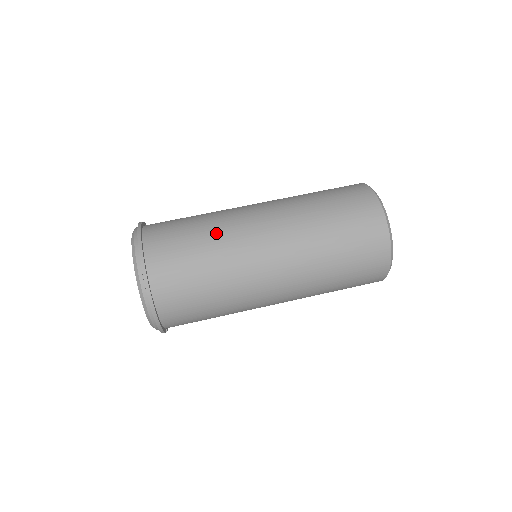
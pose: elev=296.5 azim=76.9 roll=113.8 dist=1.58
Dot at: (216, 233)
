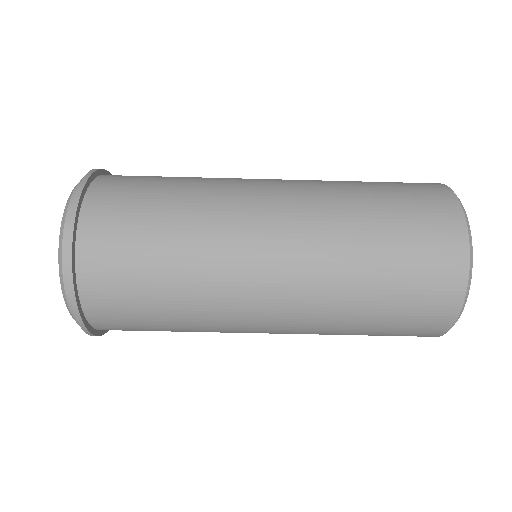
Dot at: (193, 275)
